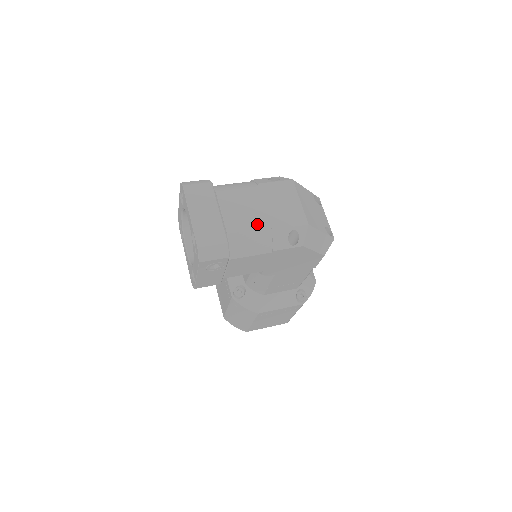
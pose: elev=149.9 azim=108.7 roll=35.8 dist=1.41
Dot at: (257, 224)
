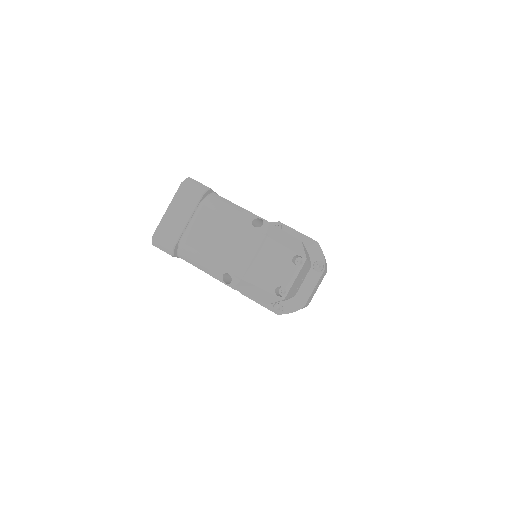
Dot at: (206, 249)
